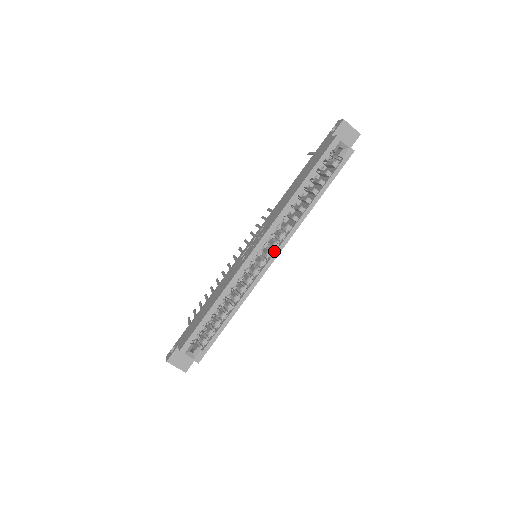
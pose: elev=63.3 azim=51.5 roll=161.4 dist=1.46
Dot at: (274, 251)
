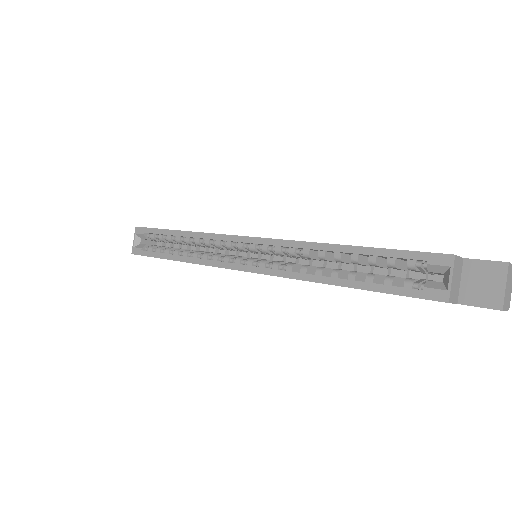
Dot at: (256, 266)
